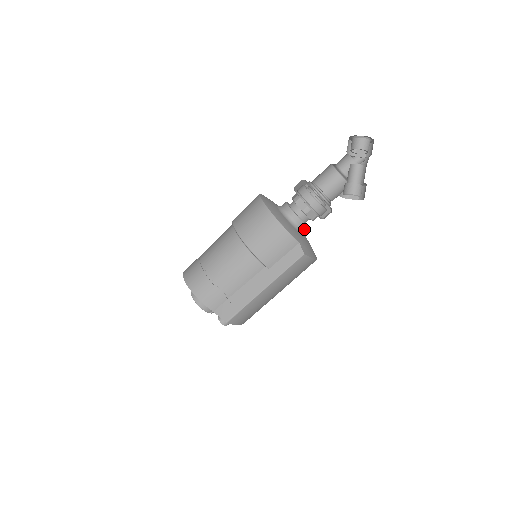
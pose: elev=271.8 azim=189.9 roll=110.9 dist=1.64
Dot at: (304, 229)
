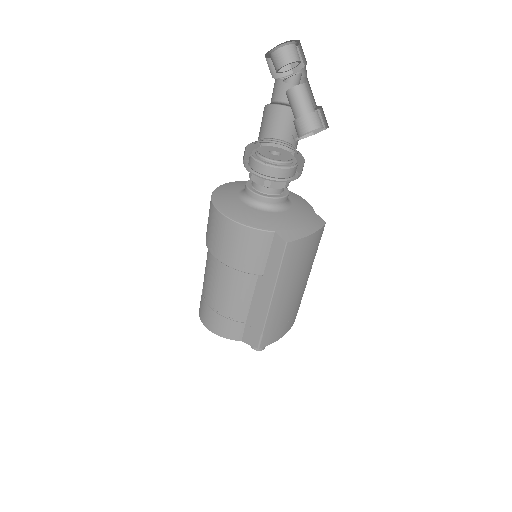
Dot at: (284, 202)
